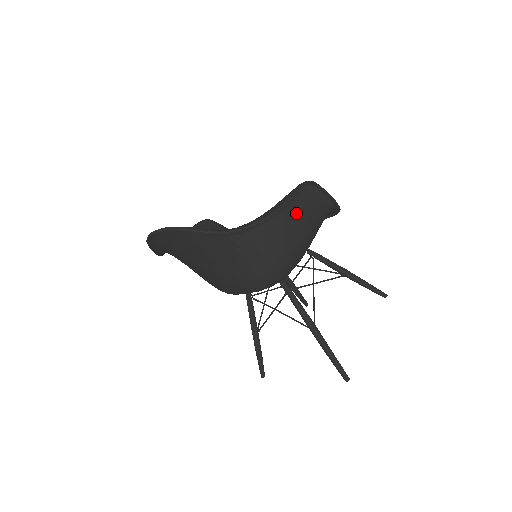
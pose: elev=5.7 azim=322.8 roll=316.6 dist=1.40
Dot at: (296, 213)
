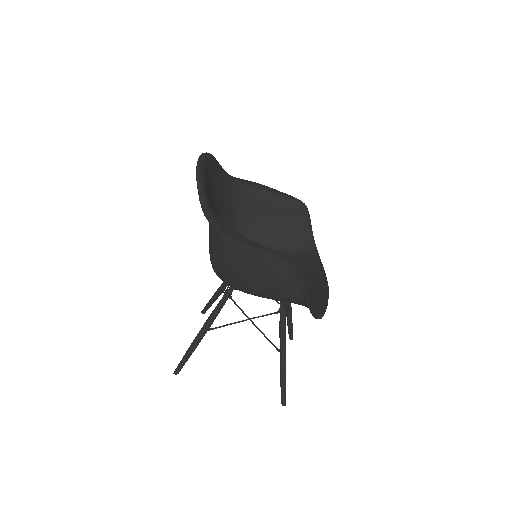
Dot at: (263, 265)
